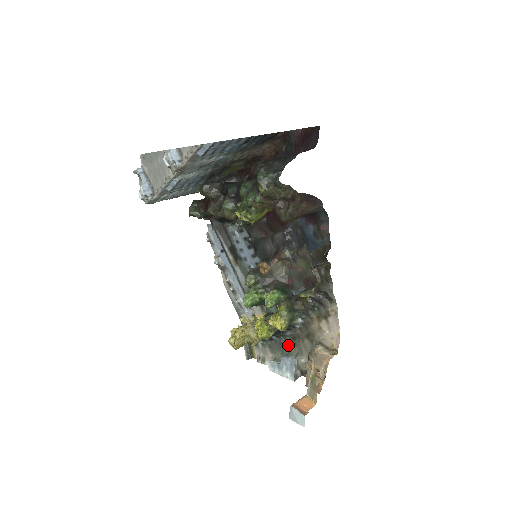
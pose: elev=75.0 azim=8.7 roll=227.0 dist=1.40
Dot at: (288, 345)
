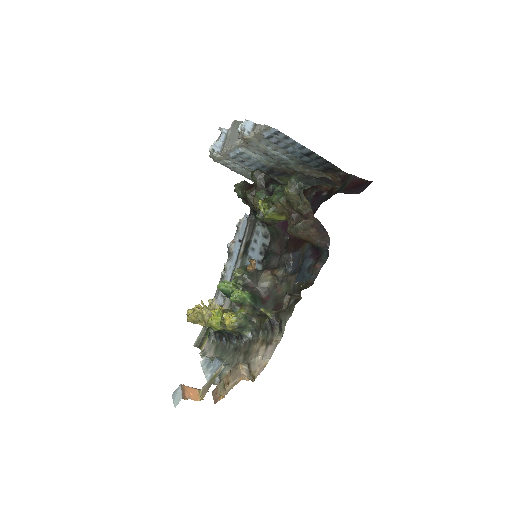
Dot at: (228, 352)
